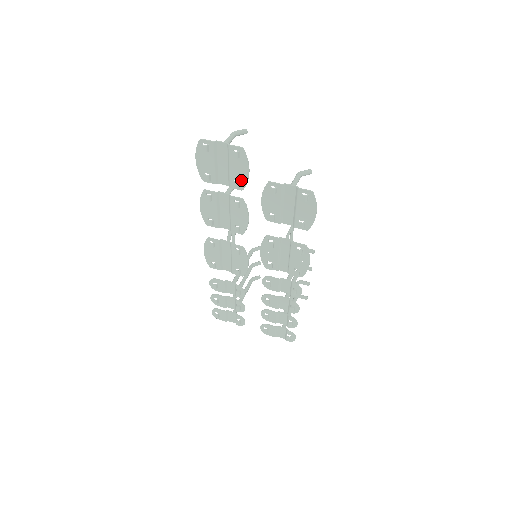
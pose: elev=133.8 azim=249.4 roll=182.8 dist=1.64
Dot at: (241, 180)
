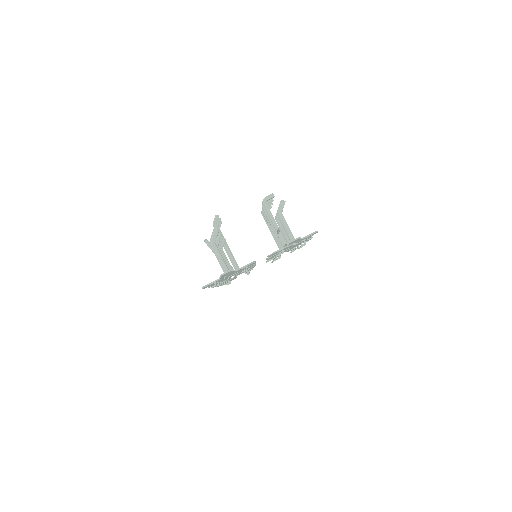
Dot at: occluded
